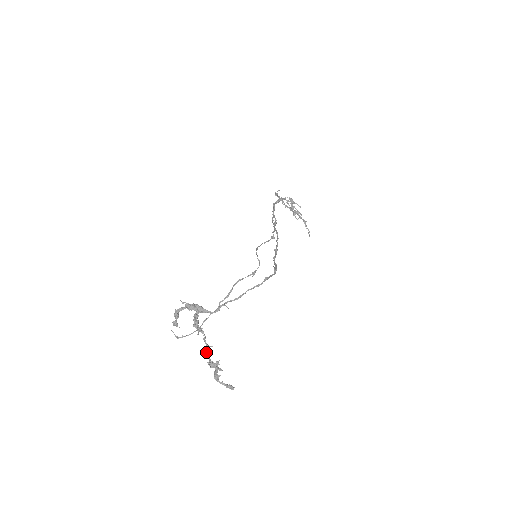
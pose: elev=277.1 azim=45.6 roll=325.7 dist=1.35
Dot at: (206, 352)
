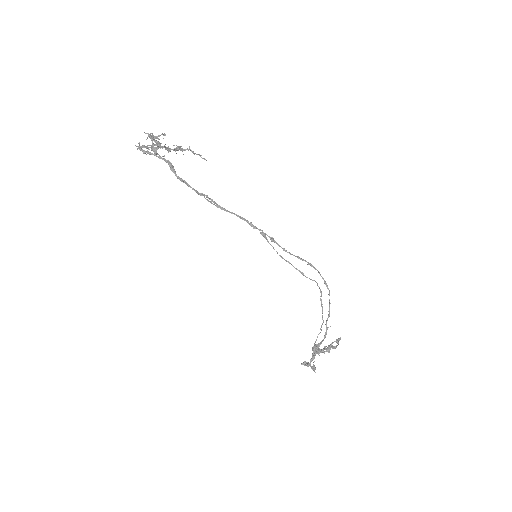
Dot at: (329, 351)
